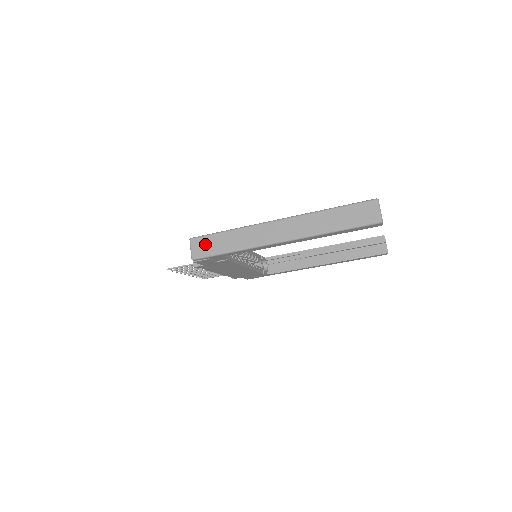
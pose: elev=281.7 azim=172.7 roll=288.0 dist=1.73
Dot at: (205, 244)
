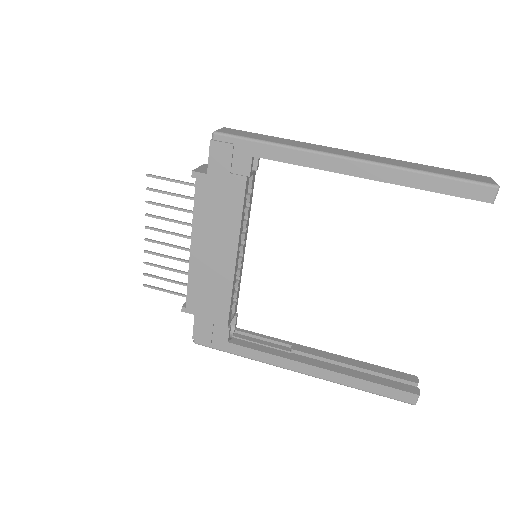
Dot at: (241, 132)
